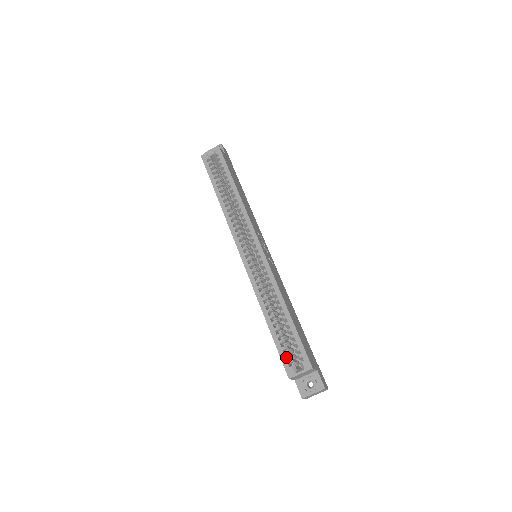
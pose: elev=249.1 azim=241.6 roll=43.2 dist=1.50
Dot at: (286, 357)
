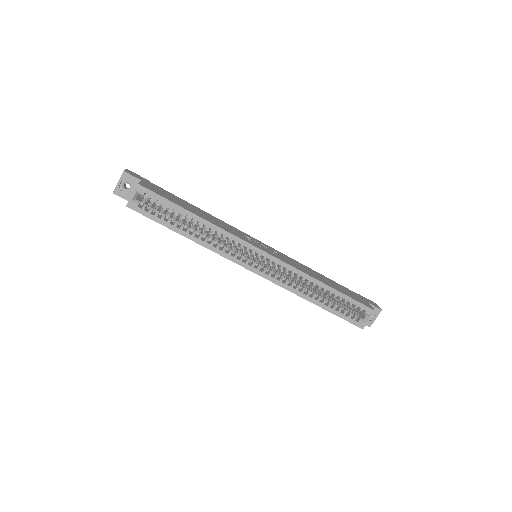
Dot at: (349, 317)
